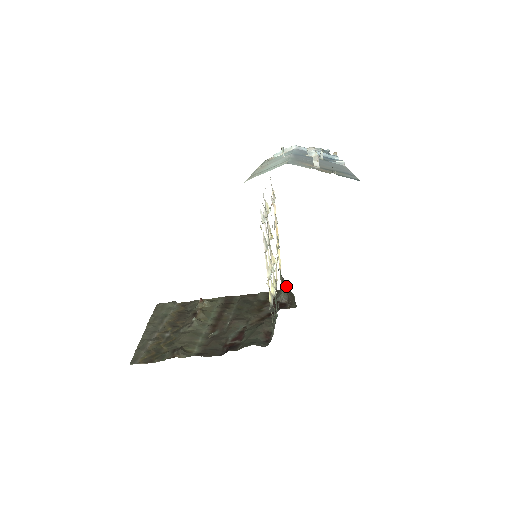
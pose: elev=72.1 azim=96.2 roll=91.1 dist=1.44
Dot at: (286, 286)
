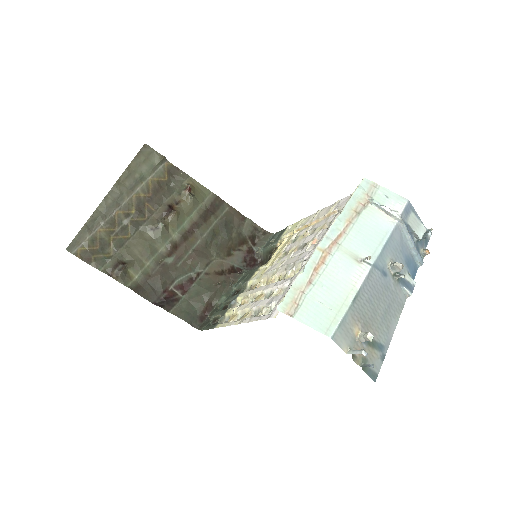
Dot at: (268, 260)
